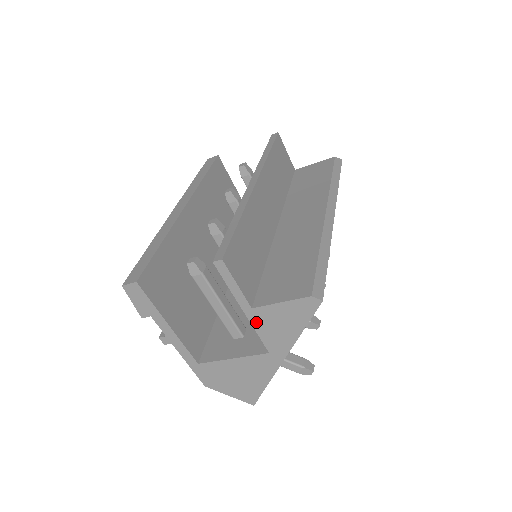
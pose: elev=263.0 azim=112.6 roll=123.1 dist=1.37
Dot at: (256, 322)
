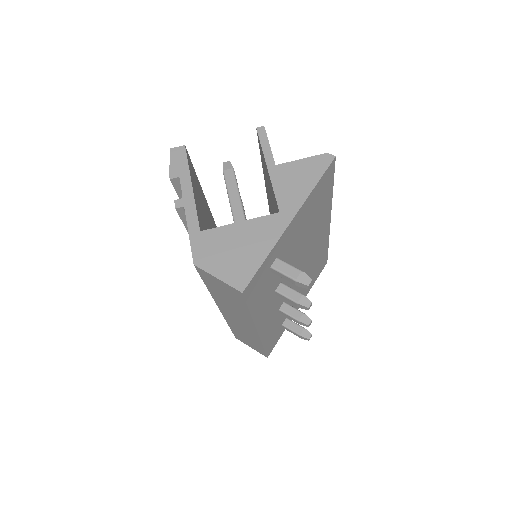
Dot at: (276, 178)
